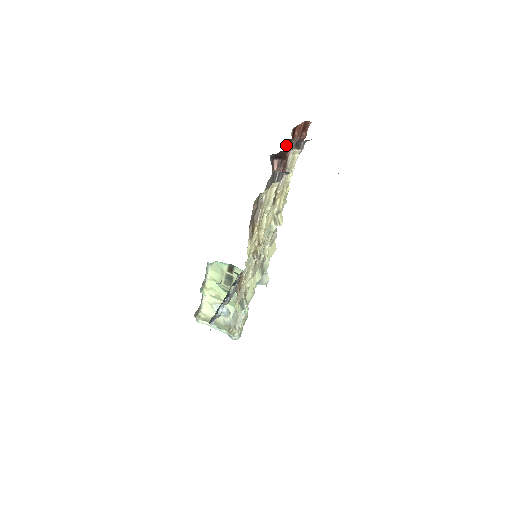
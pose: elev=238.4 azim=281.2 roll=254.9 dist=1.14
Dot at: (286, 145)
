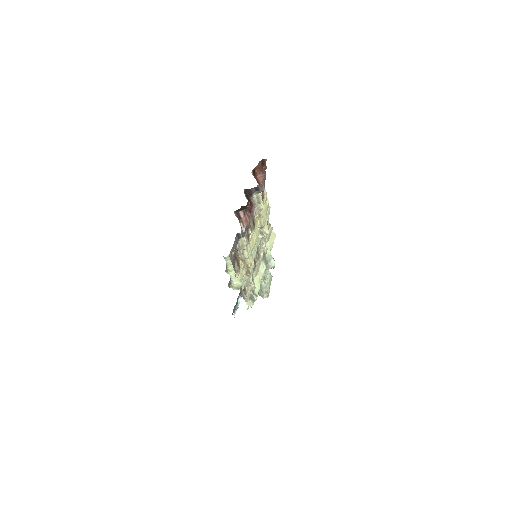
Dot at: (247, 192)
